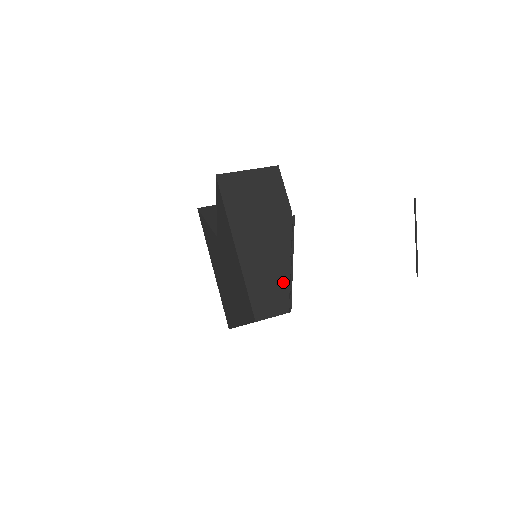
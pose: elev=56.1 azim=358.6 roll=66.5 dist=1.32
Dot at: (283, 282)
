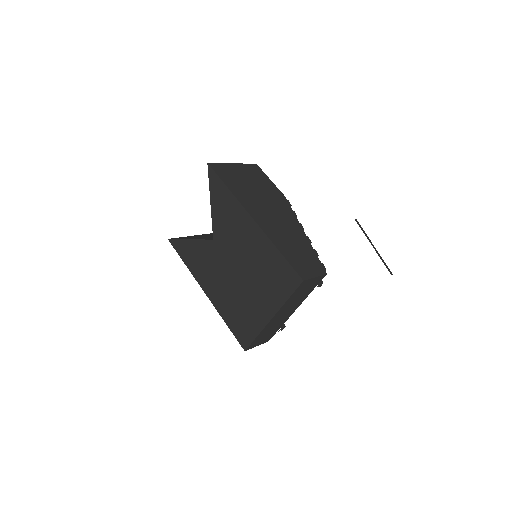
Dot at: (308, 248)
